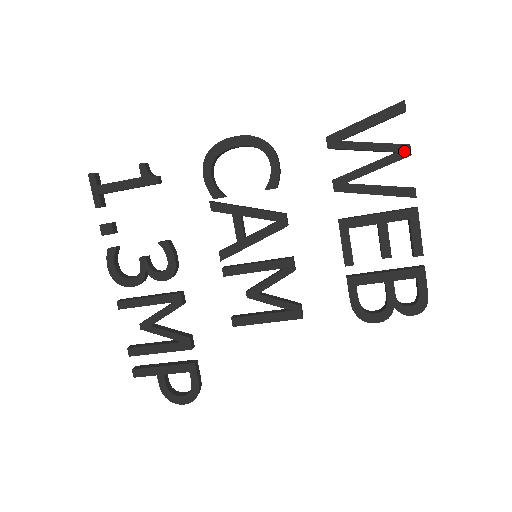
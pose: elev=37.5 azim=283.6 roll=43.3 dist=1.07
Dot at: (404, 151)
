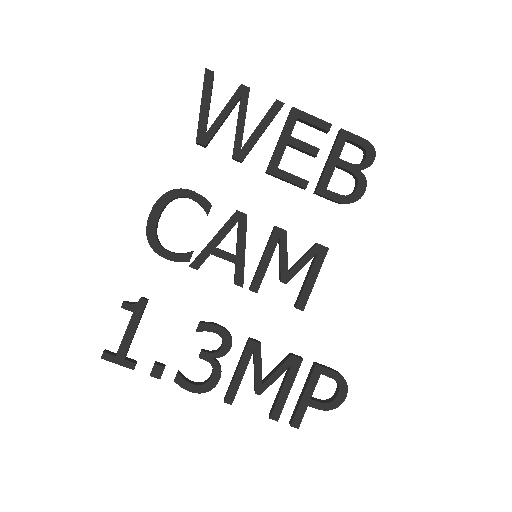
Dot at: (243, 91)
